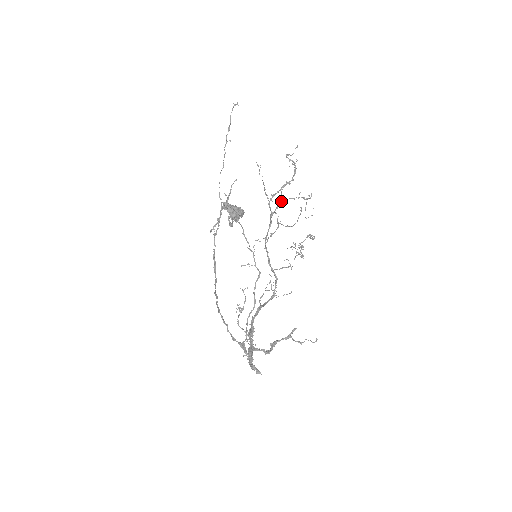
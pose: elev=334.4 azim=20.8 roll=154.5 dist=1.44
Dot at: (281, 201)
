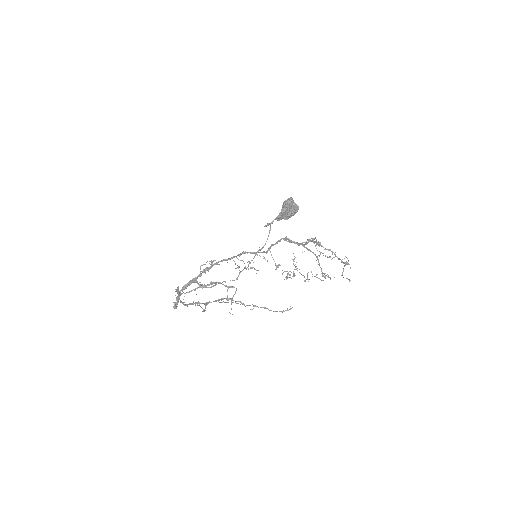
Dot at: (315, 254)
